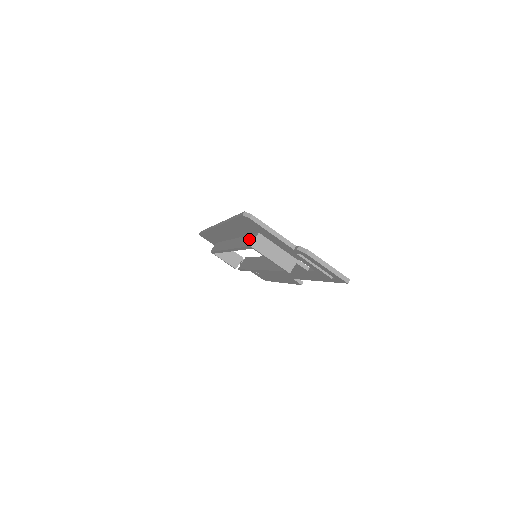
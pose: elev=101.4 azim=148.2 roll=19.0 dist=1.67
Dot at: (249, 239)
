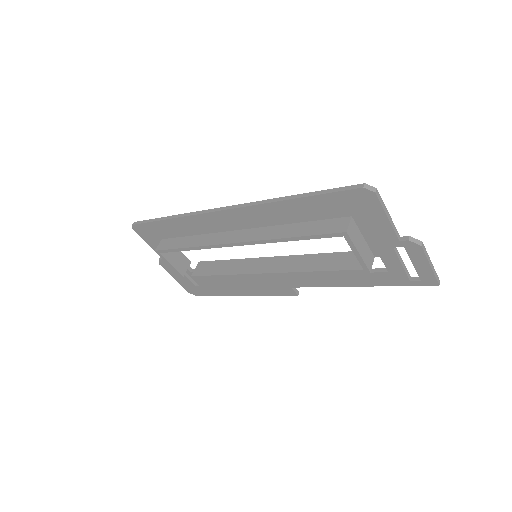
Dot at: (324, 225)
